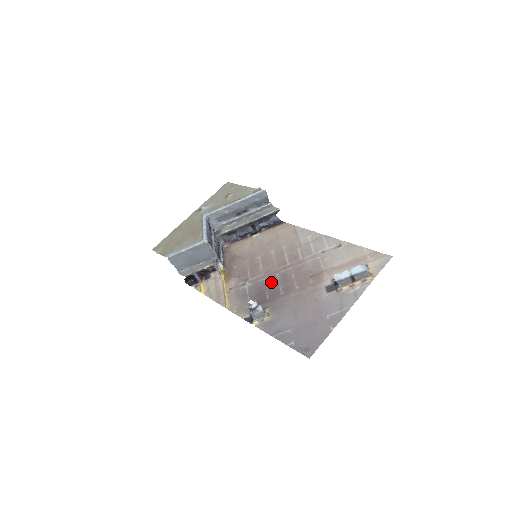
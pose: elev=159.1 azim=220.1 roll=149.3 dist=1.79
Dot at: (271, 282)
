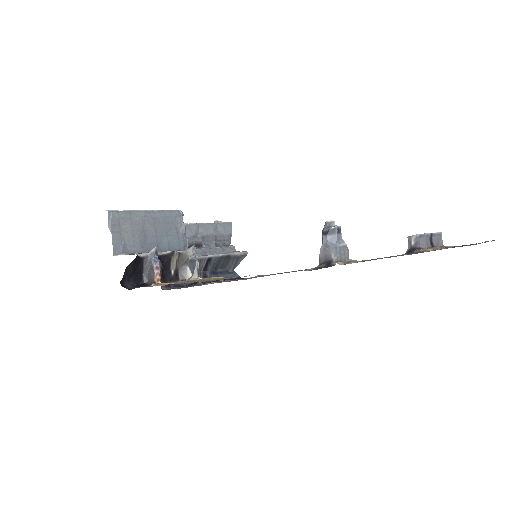
Dot at: occluded
